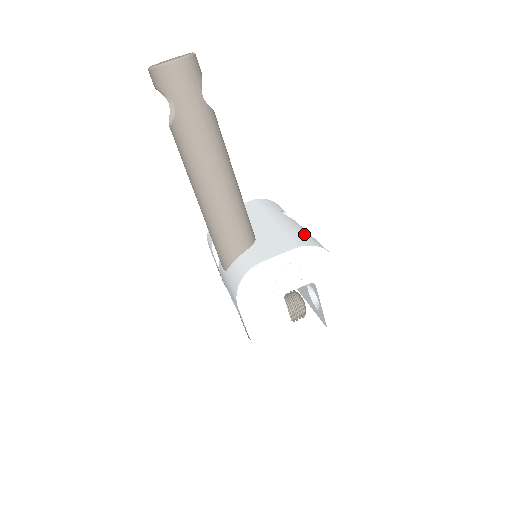
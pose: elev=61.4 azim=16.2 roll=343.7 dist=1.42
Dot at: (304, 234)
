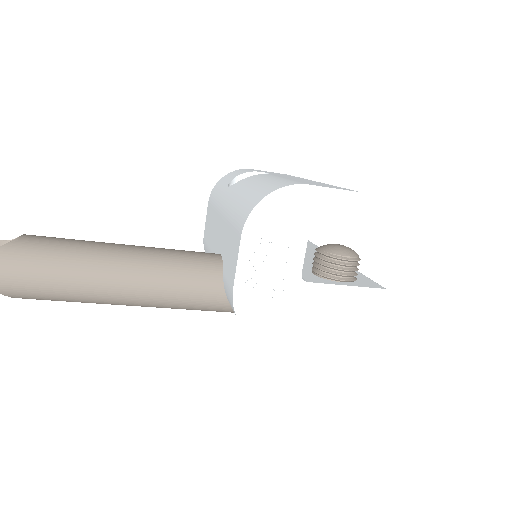
Dot at: (245, 198)
